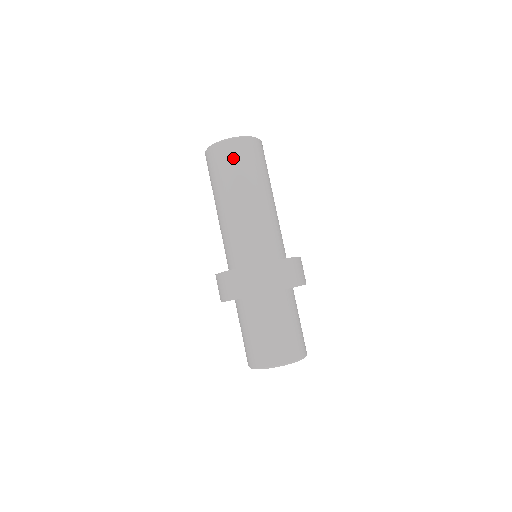
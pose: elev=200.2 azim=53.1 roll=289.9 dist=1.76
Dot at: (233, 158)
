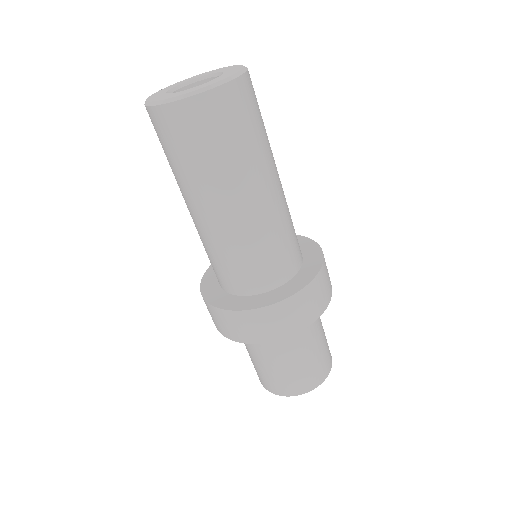
Dot at: (221, 127)
